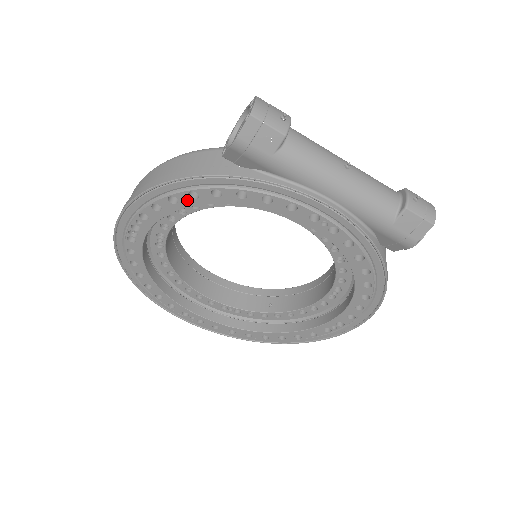
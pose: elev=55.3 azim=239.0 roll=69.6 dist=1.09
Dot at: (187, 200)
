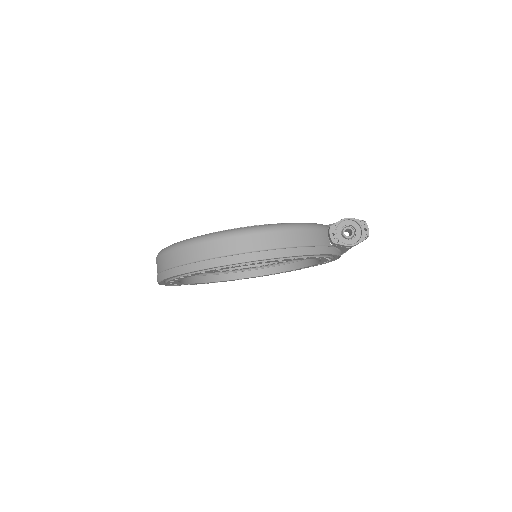
Dot at: occluded
